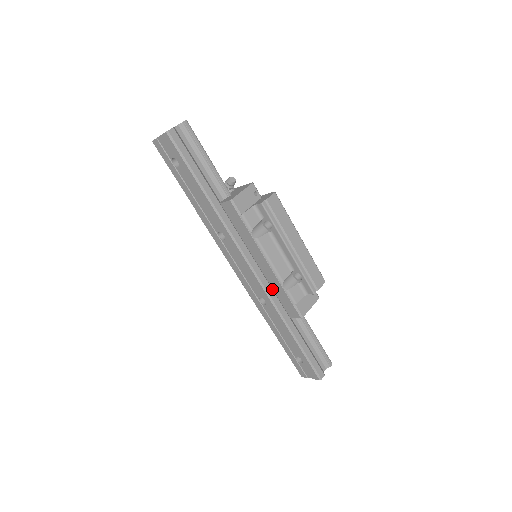
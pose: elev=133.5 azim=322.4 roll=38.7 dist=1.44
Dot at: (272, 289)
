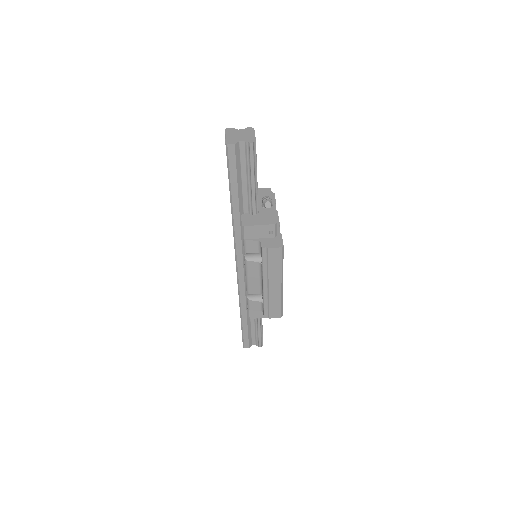
Dot at: (245, 286)
